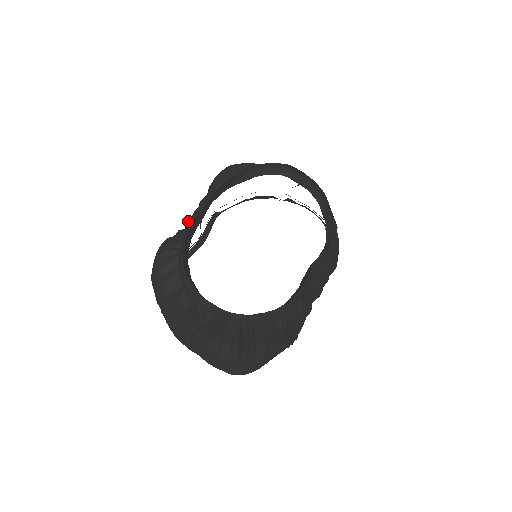
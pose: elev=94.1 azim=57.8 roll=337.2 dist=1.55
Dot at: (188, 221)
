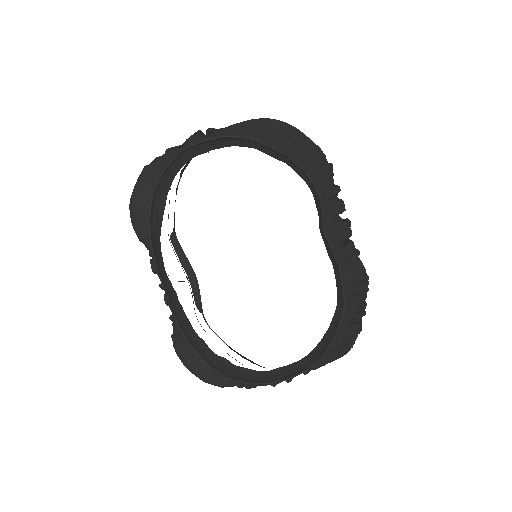
Dot at: occluded
